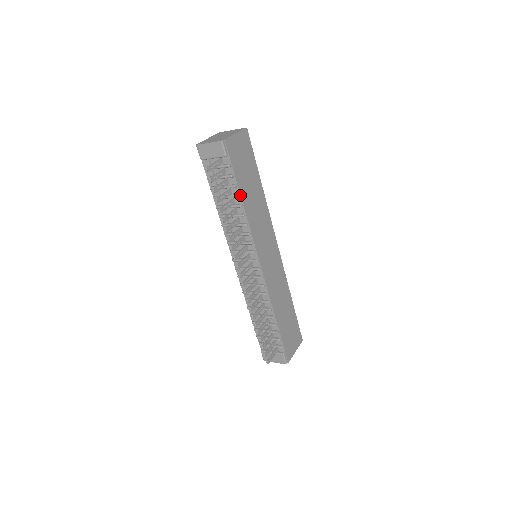
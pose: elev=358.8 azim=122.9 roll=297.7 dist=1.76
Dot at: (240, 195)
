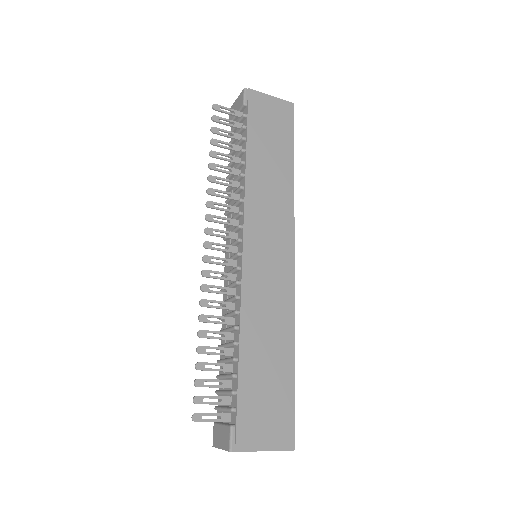
Dot at: (246, 149)
